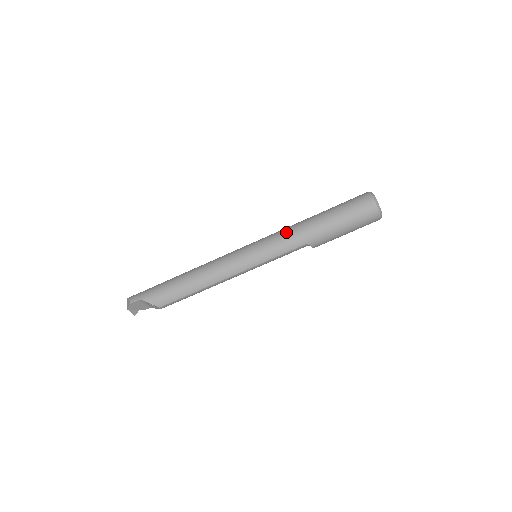
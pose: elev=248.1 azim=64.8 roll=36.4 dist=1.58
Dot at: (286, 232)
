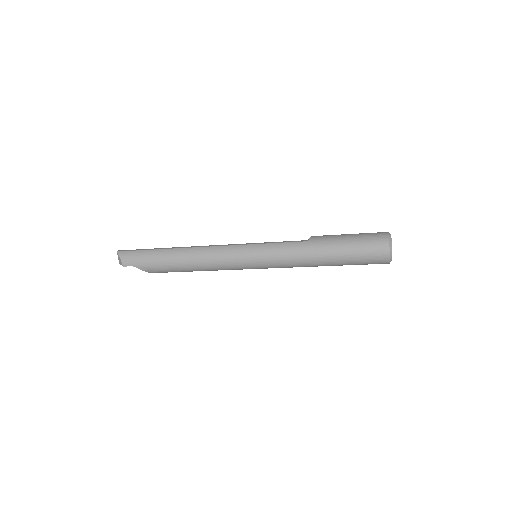
Dot at: (292, 256)
